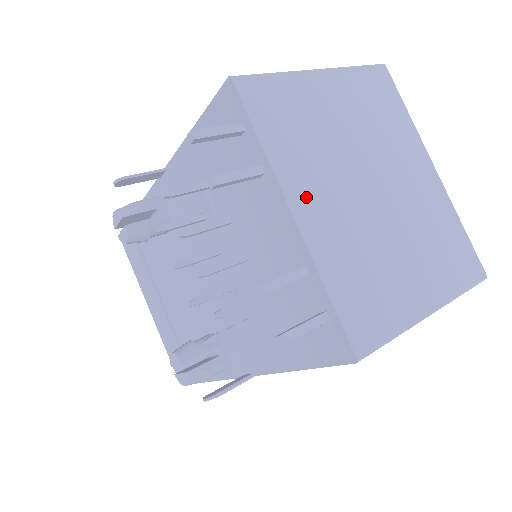
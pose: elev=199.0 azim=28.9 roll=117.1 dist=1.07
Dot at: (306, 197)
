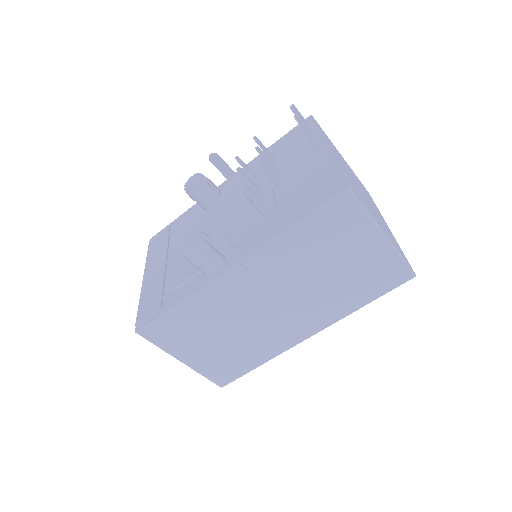
Dot at: (333, 152)
